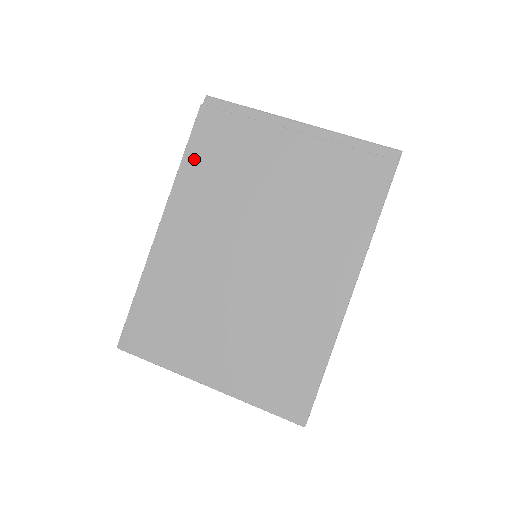
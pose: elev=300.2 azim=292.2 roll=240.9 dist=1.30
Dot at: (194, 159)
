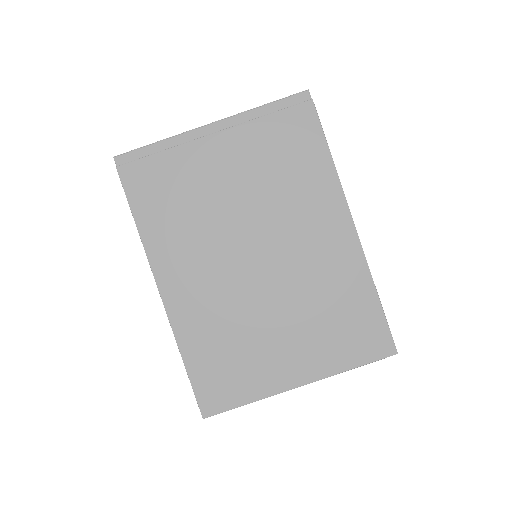
Dot at: (146, 216)
